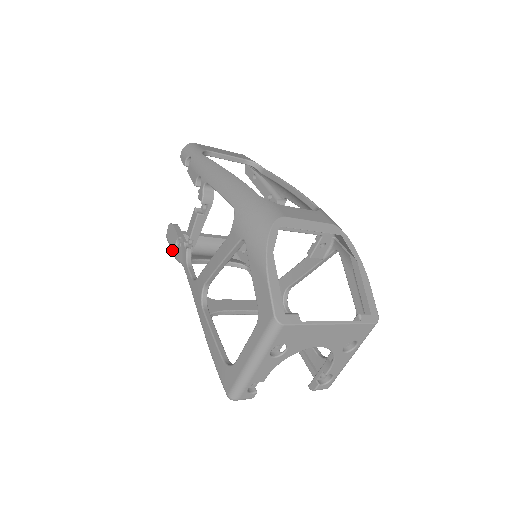
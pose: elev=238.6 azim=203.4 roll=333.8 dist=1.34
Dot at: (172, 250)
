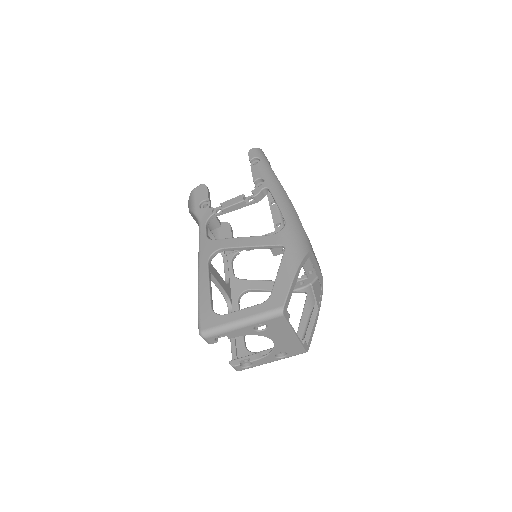
Dot at: (194, 203)
